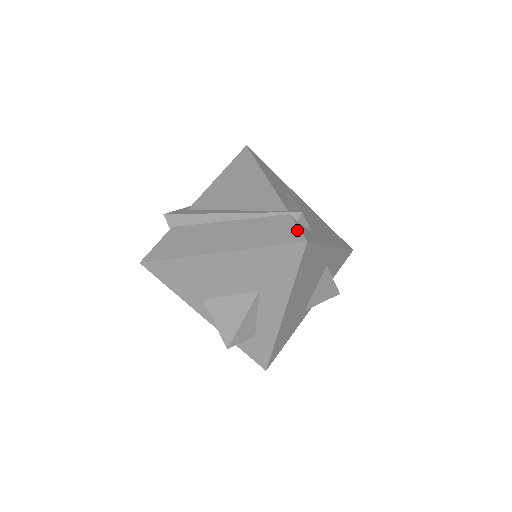
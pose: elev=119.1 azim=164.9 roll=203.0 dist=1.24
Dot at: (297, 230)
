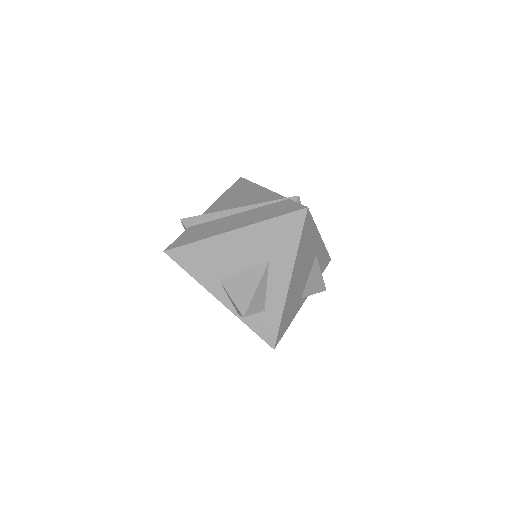
Dot at: (298, 204)
